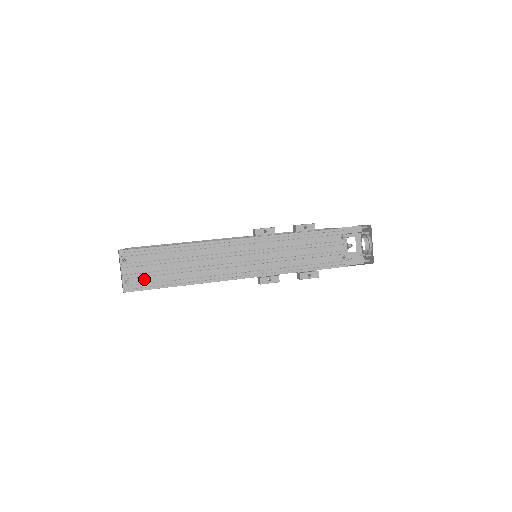
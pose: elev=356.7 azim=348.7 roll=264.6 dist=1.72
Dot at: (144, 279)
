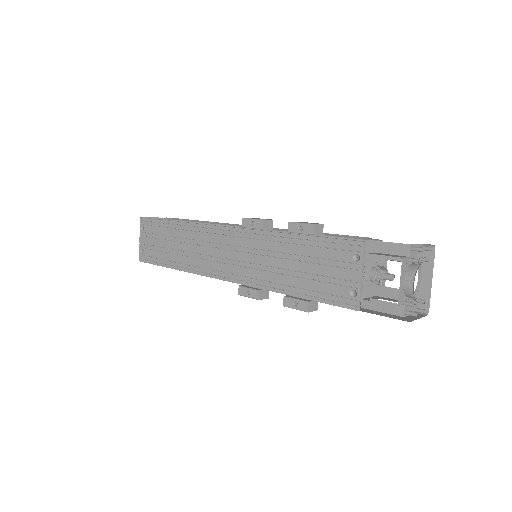
Dot at: (152, 252)
